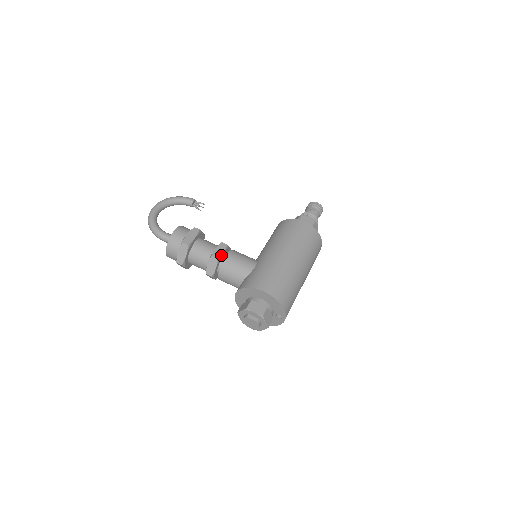
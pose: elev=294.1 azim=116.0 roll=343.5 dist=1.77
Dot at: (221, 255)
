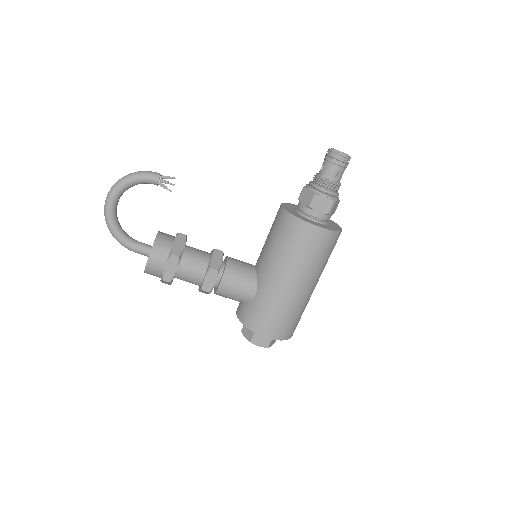
Dot at: occluded
